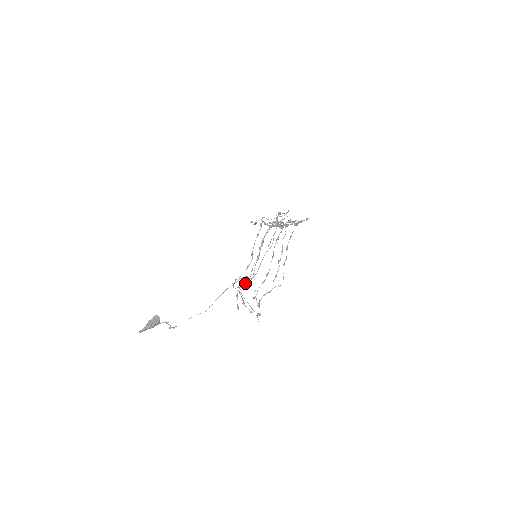
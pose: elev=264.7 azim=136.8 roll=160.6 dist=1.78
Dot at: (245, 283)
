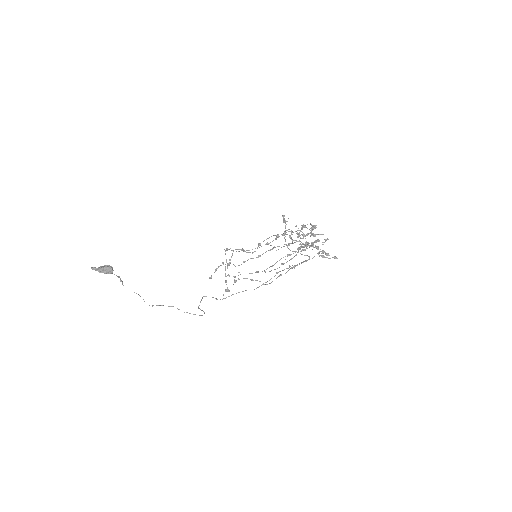
Dot at: (243, 249)
